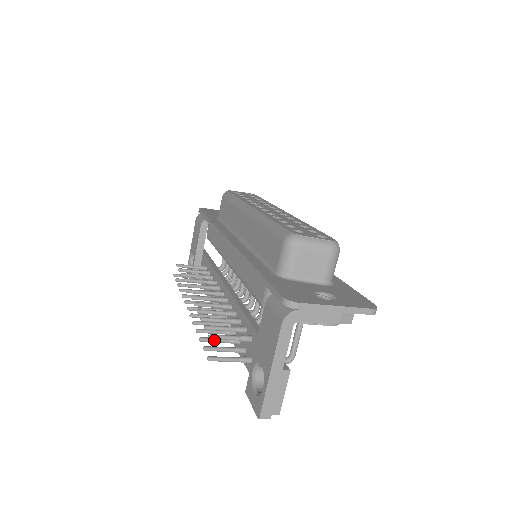
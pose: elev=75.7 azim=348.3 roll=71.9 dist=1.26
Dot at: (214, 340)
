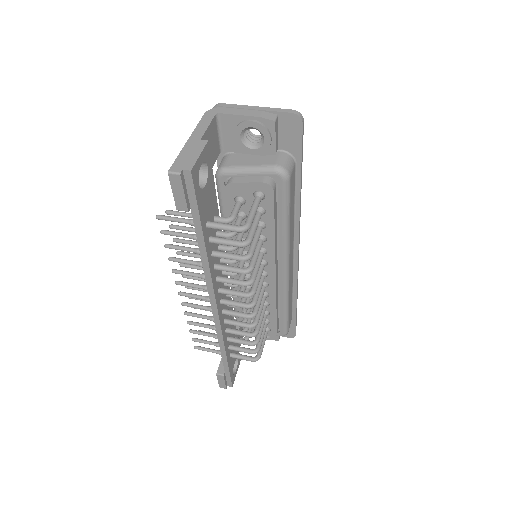
Dot at: (179, 246)
